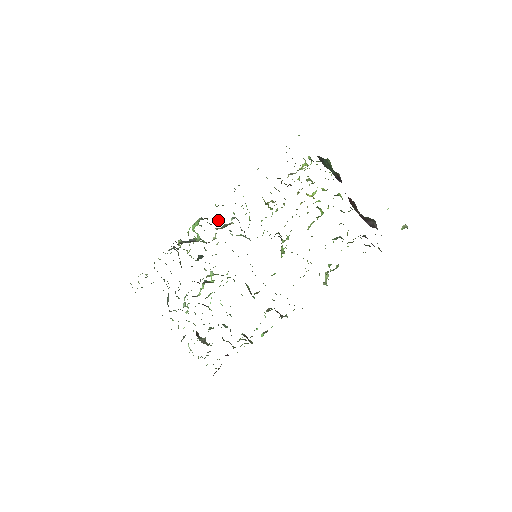
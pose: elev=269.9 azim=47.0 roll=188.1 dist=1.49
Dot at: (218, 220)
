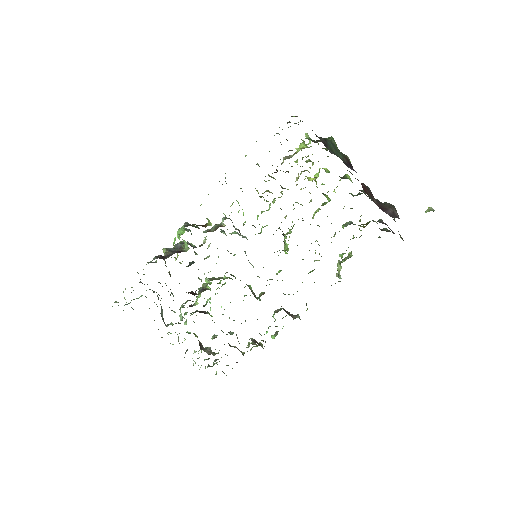
Dot at: (207, 225)
